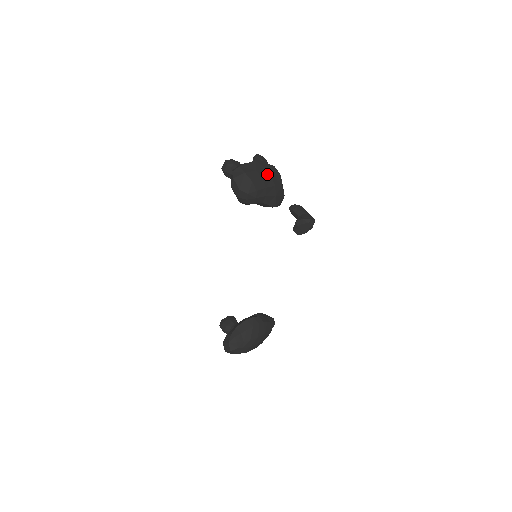
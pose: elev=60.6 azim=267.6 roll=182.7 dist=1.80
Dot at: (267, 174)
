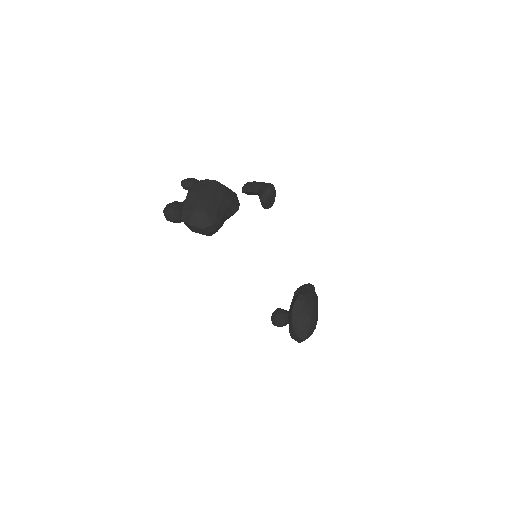
Dot at: (209, 193)
